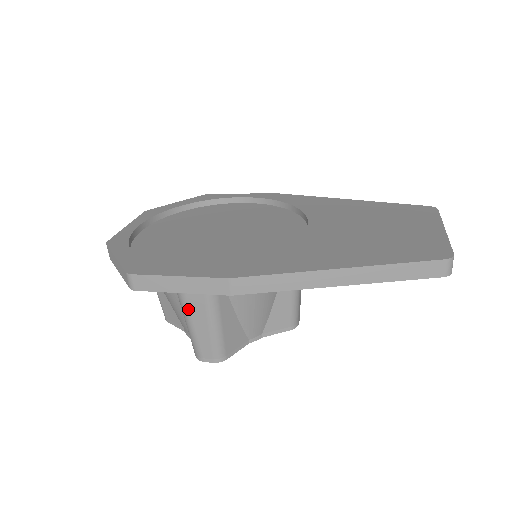
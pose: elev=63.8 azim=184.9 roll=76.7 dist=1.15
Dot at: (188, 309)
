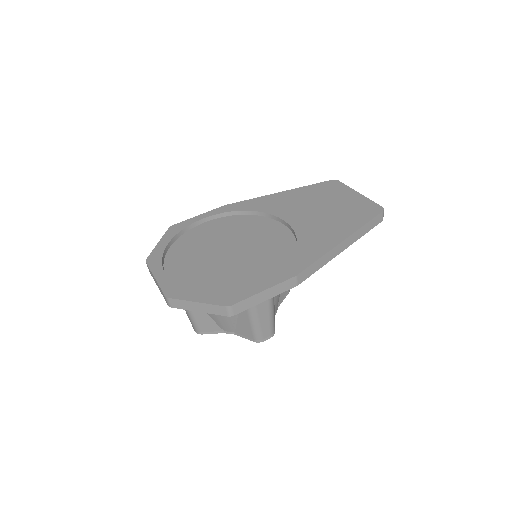
Dot at: (256, 311)
